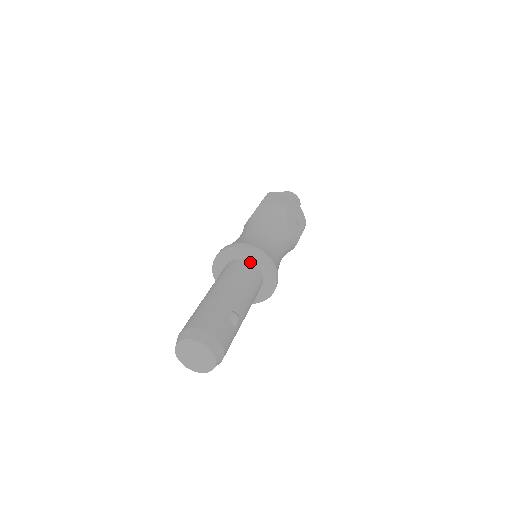
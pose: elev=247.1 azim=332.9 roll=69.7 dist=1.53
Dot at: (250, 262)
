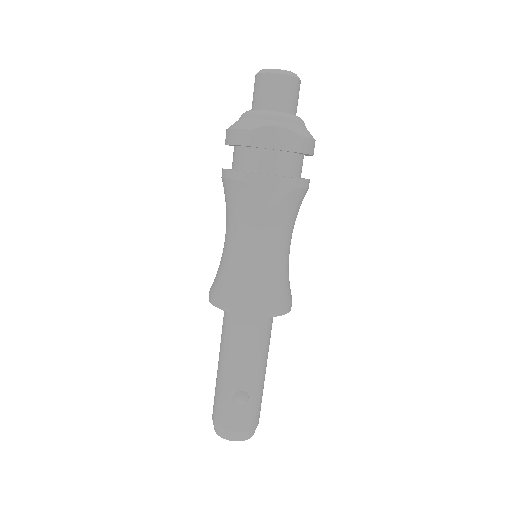
Dot at: occluded
